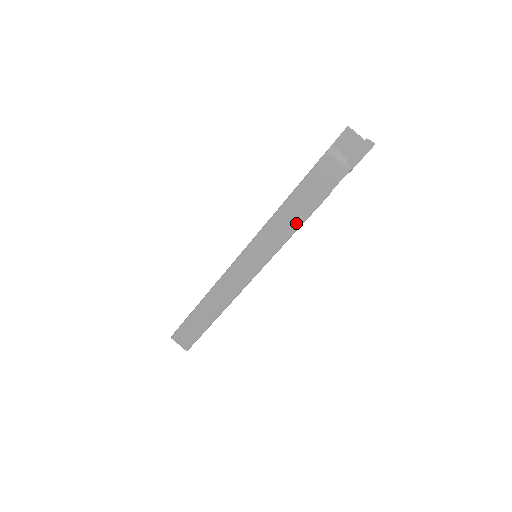
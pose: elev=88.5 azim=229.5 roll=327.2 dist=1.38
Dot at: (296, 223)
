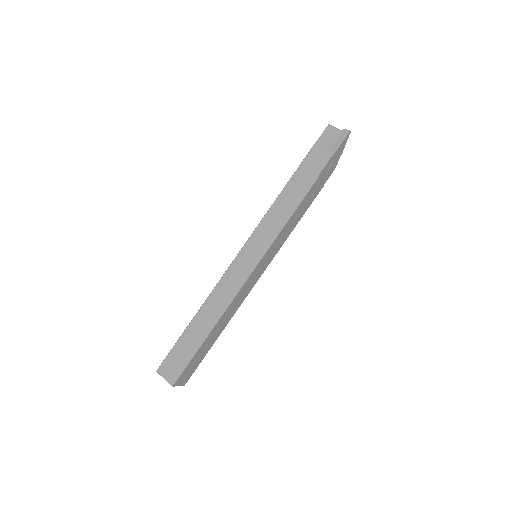
Dot at: (293, 206)
